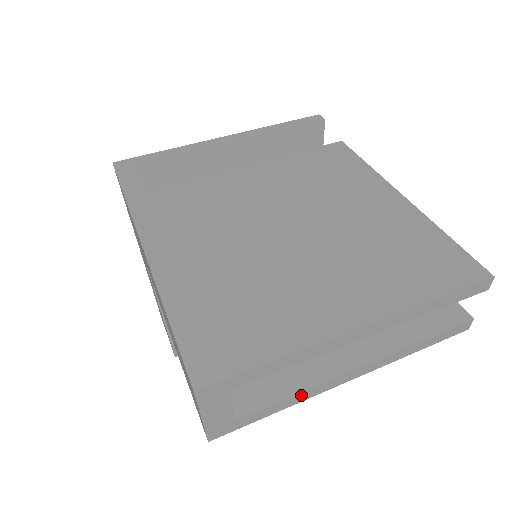
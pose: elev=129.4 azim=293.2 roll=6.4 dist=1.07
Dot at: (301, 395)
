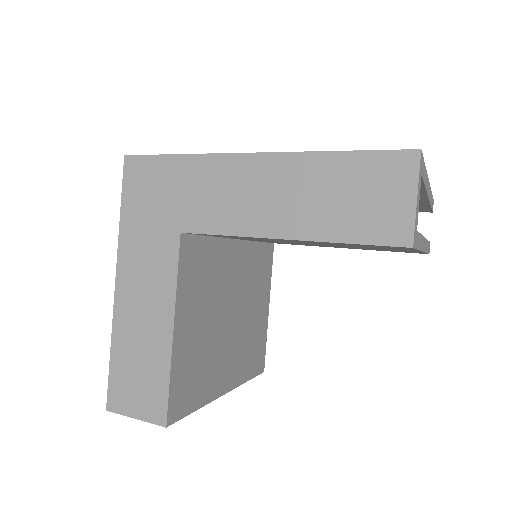
Dot at: (421, 239)
